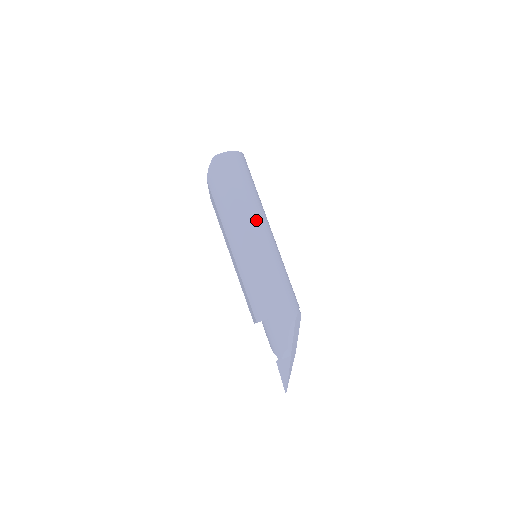
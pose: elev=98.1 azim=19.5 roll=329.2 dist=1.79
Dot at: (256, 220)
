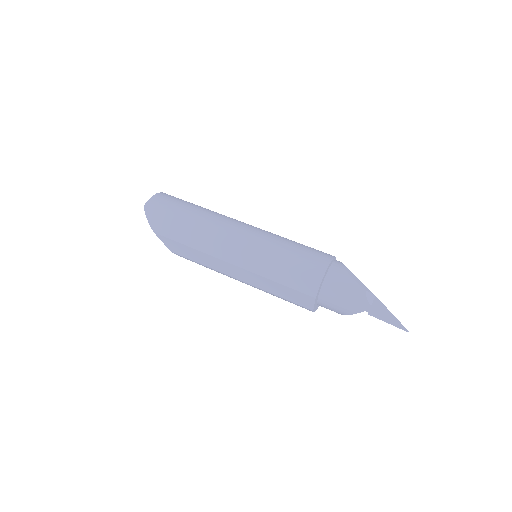
Dot at: (228, 220)
